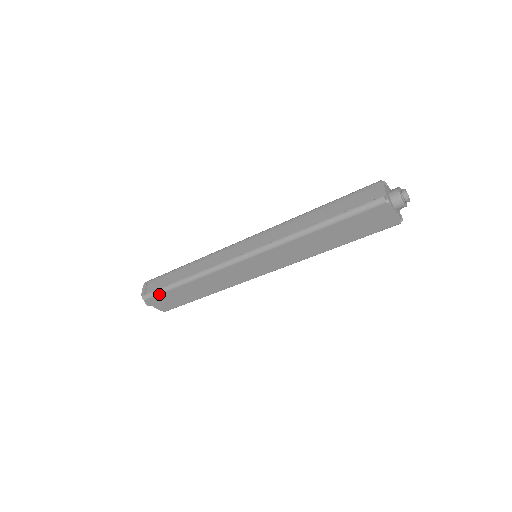
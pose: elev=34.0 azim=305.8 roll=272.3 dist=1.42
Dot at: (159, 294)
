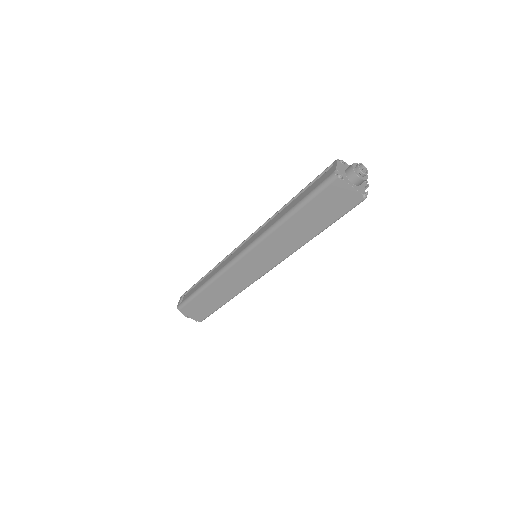
Dot at: (188, 303)
